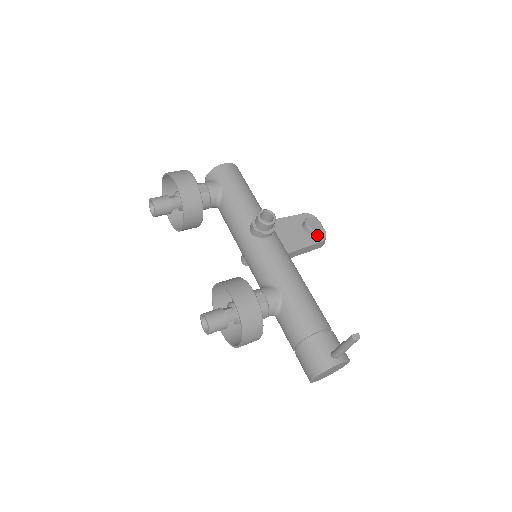
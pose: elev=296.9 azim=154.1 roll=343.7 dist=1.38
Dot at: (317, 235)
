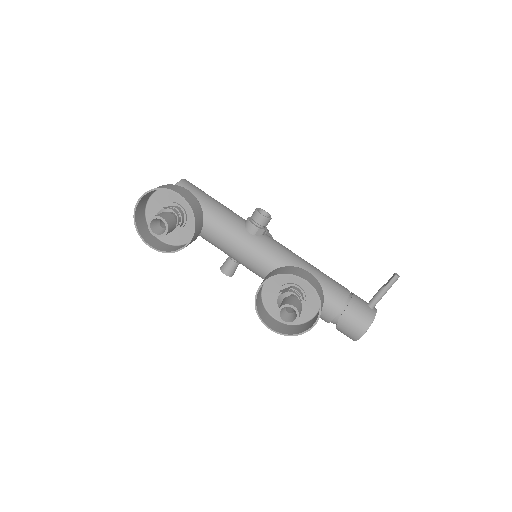
Dot at: occluded
